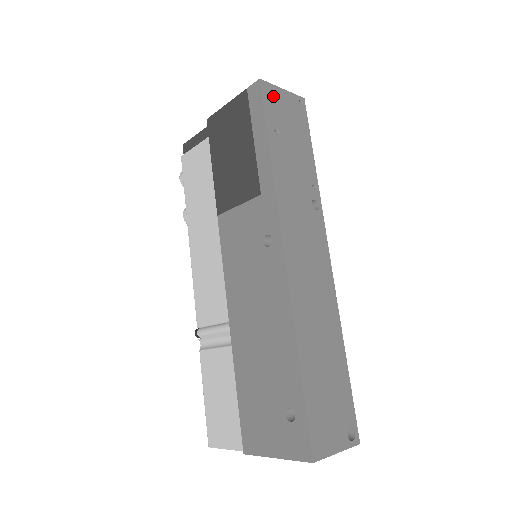
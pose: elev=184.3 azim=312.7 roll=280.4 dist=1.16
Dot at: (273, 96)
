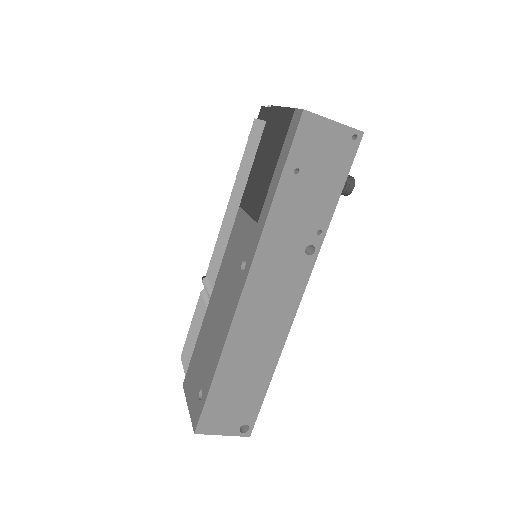
Dot at: (314, 130)
